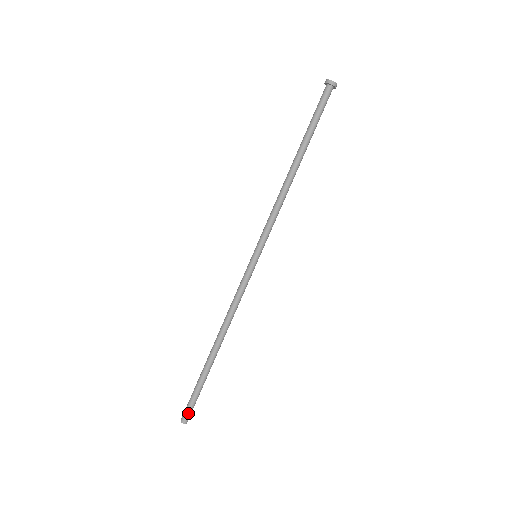
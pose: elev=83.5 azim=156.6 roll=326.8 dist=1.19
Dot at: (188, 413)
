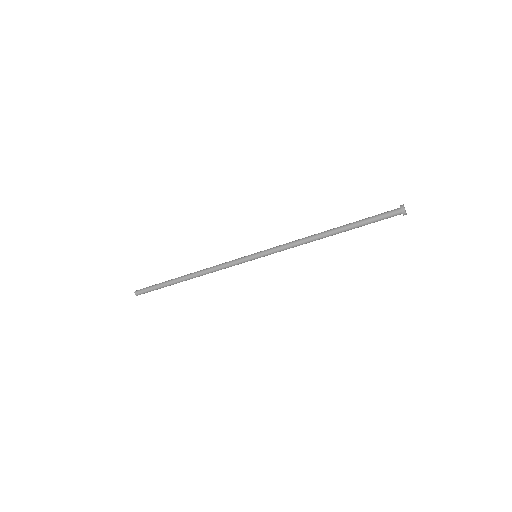
Dot at: (142, 293)
